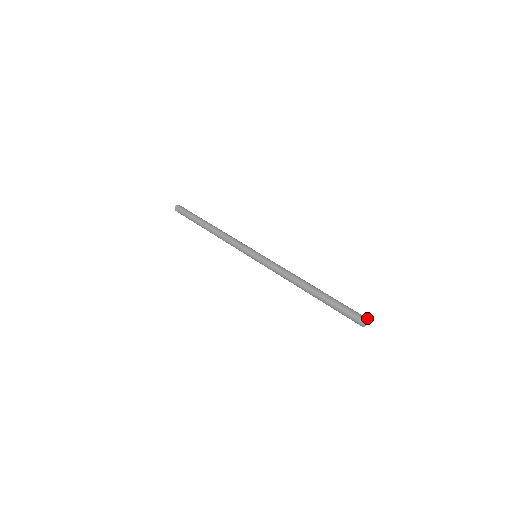
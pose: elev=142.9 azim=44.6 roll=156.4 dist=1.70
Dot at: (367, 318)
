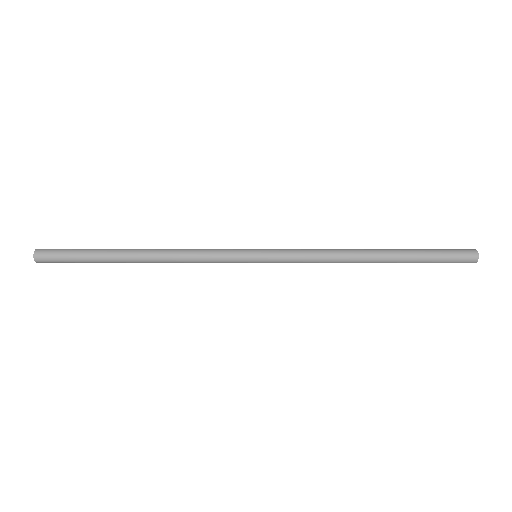
Dot at: (477, 253)
